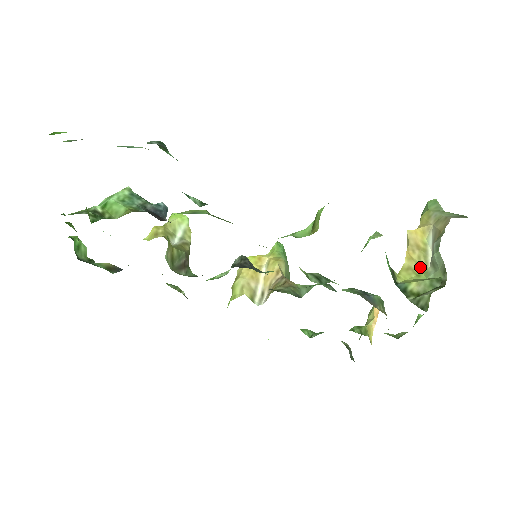
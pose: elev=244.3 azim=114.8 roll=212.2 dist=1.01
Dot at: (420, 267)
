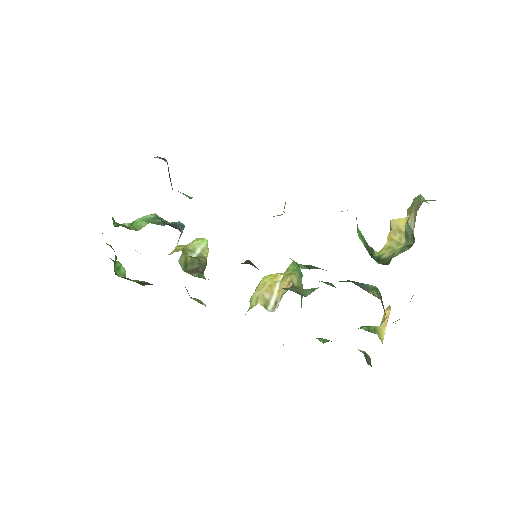
Dot at: (400, 245)
